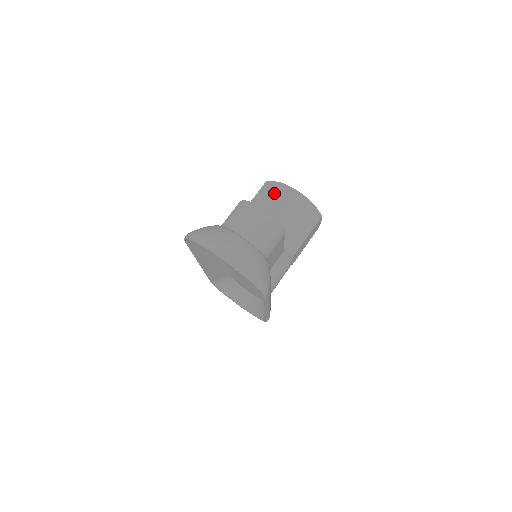
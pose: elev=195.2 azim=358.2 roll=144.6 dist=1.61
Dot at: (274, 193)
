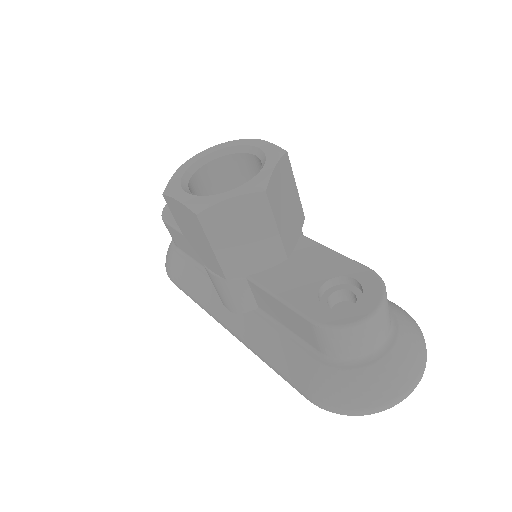
Dot at: (237, 219)
